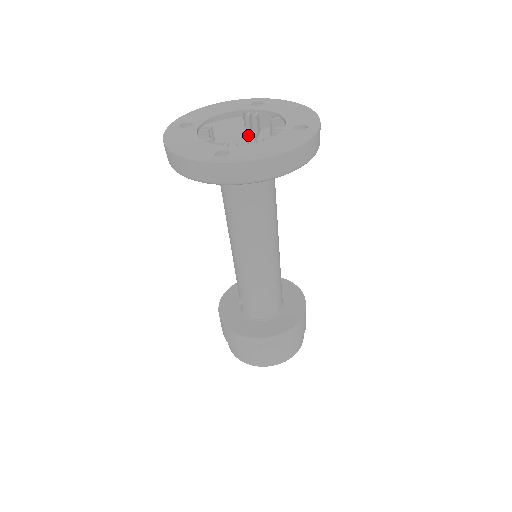
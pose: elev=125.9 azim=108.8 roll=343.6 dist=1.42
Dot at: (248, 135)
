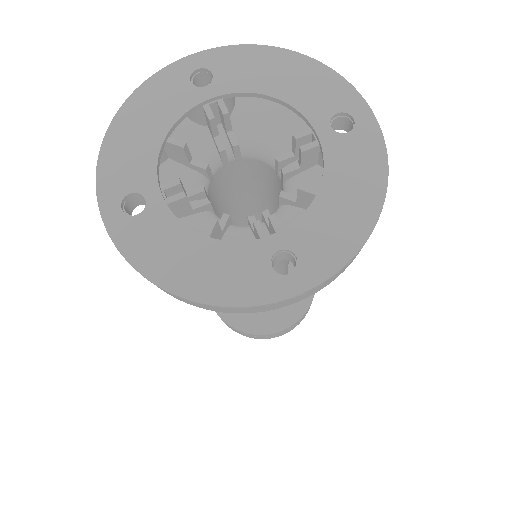
Dot at: (283, 160)
